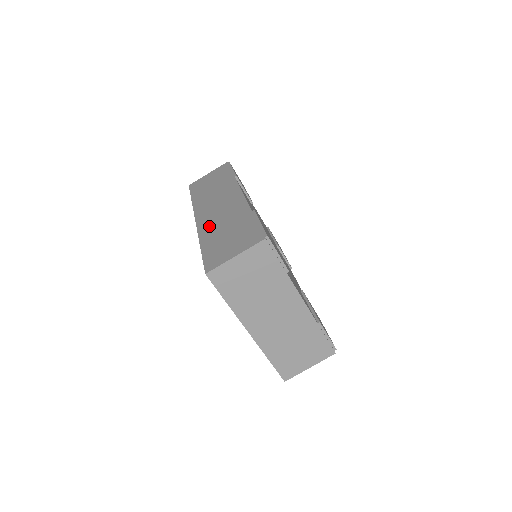
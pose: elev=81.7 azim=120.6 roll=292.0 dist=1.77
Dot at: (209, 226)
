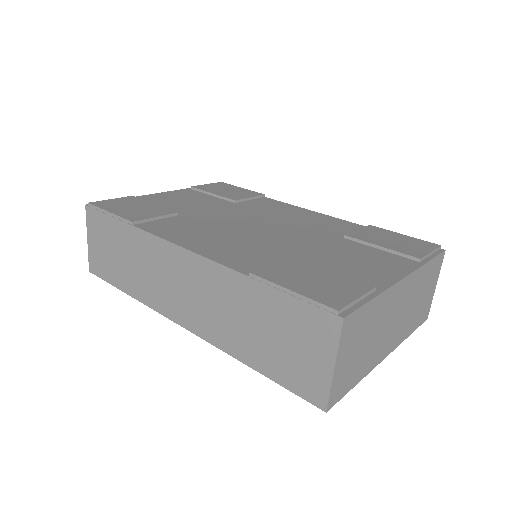
Dot at: (218, 330)
